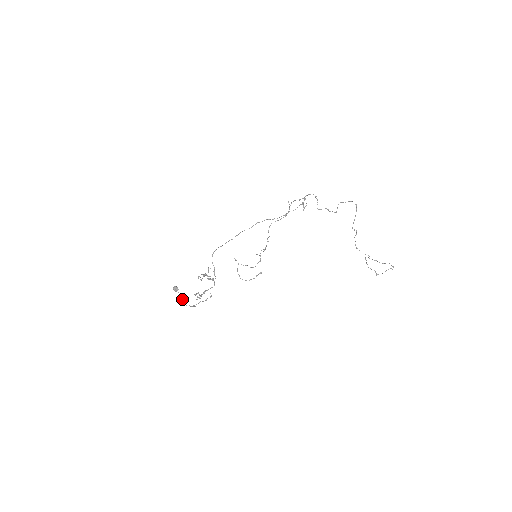
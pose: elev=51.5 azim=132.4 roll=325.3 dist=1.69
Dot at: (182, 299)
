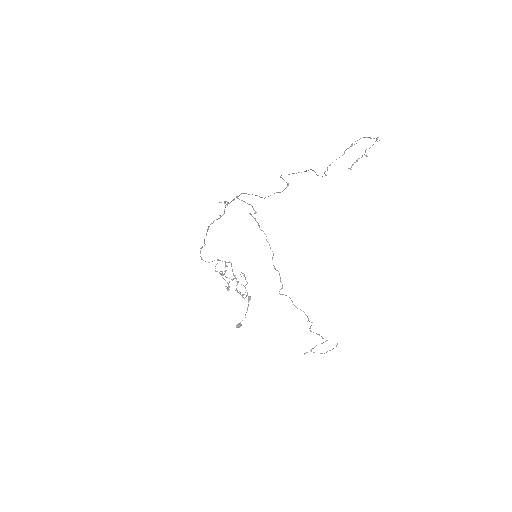
Dot at: (245, 315)
